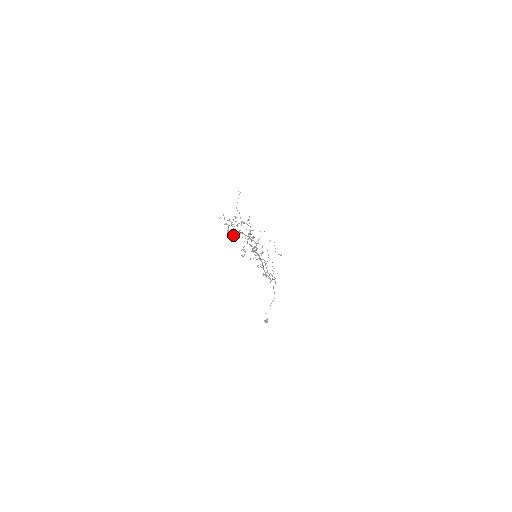
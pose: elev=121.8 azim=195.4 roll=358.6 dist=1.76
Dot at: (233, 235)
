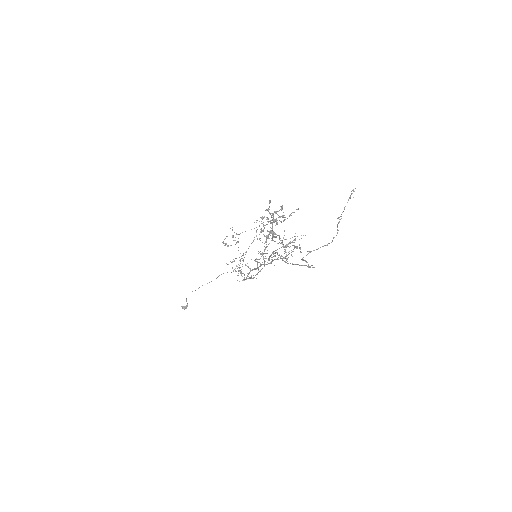
Dot at: (266, 237)
